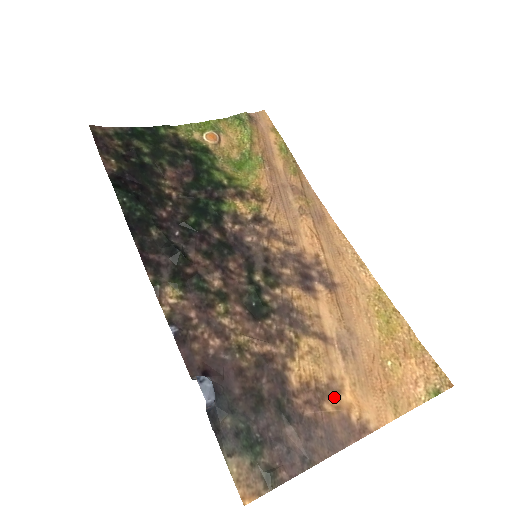
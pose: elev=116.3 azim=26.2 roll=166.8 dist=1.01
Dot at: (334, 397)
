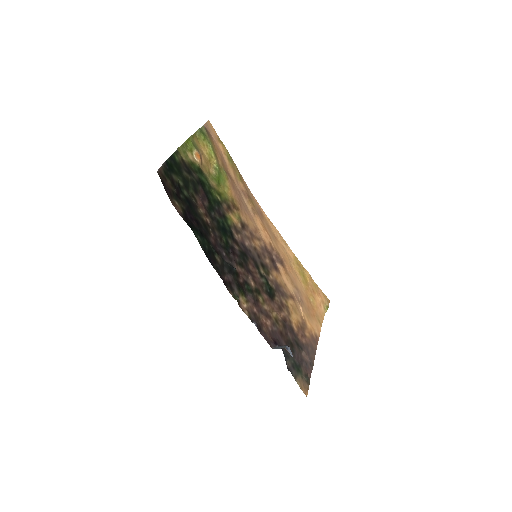
Dot at: (306, 328)
